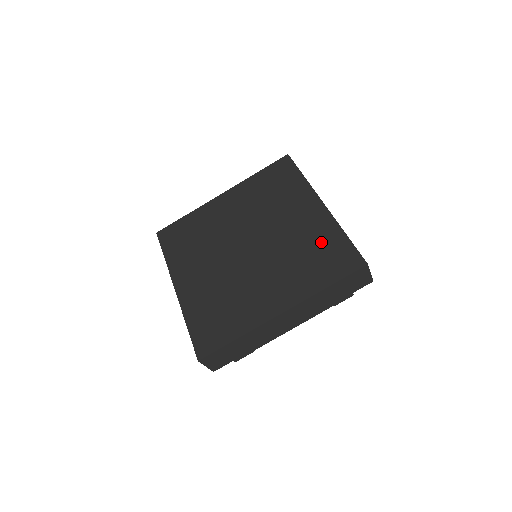
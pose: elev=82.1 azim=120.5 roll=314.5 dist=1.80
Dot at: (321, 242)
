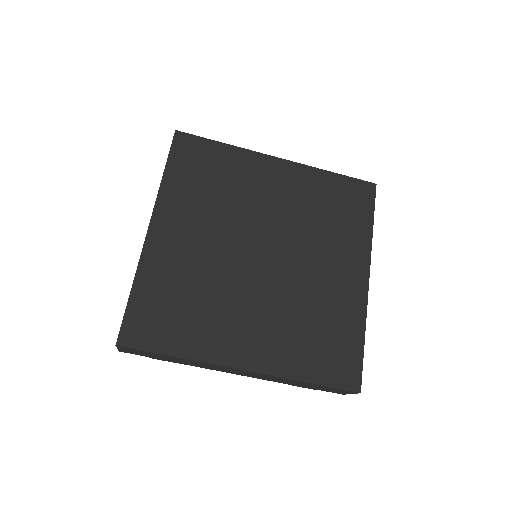
Dot at: (336, 324)
